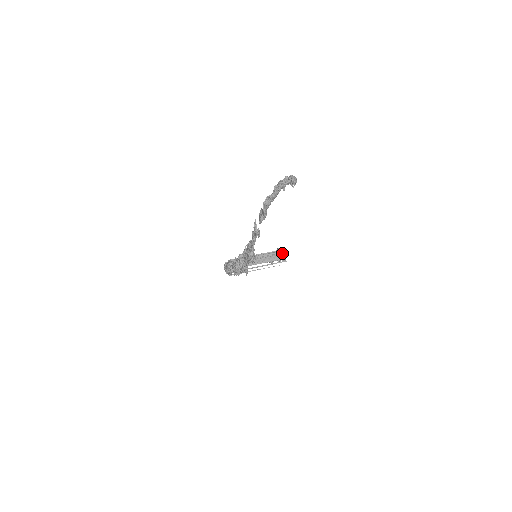
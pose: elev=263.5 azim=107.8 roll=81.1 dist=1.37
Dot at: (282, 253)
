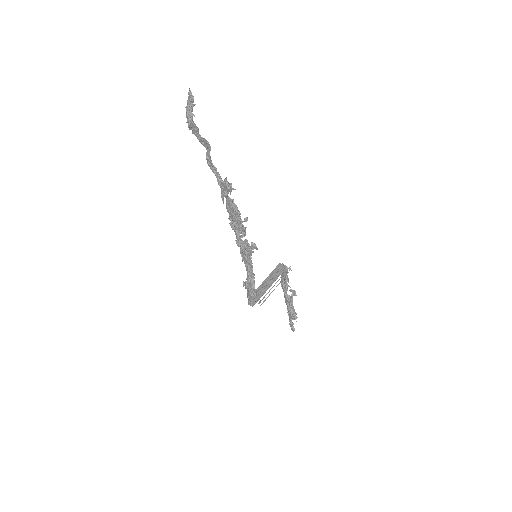
Dot at: (281, 266)
